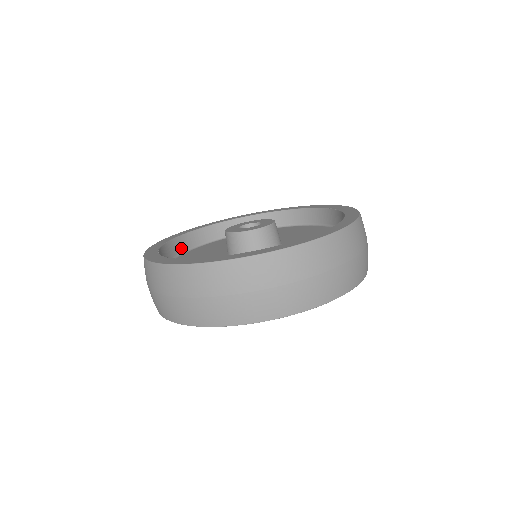
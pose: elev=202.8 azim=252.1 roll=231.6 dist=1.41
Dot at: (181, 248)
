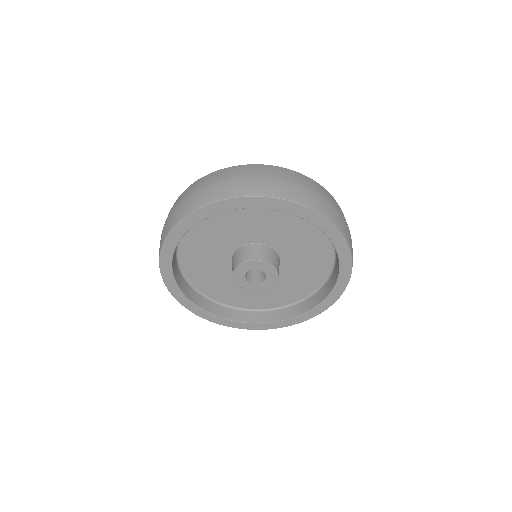
Dot at: occluded
